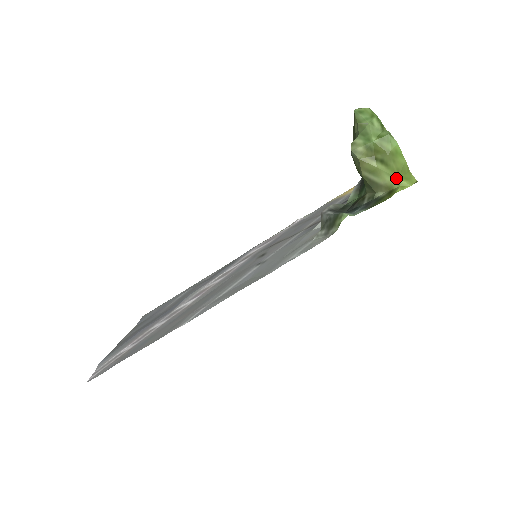
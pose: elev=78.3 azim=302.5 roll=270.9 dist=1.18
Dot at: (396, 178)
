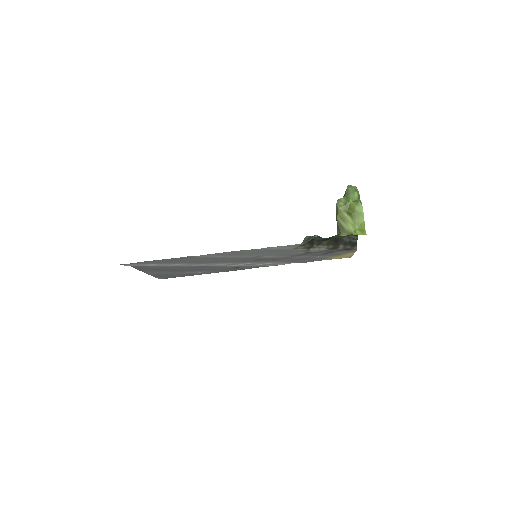
Dot at: (355, 228)
